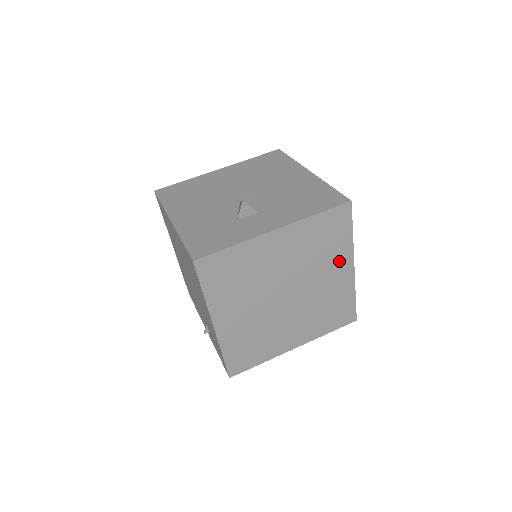
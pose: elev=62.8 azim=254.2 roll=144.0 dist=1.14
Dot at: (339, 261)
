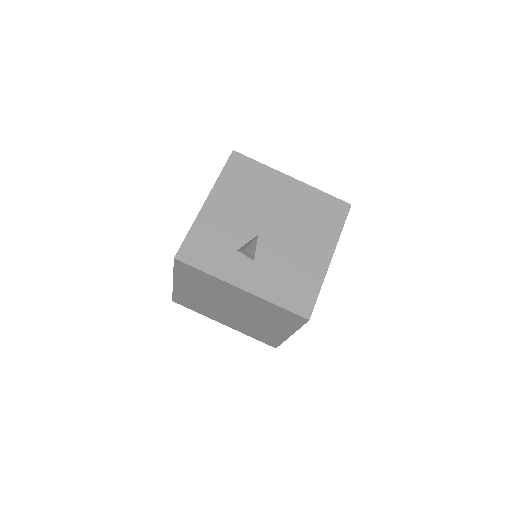
Dot at: (281, 327)
